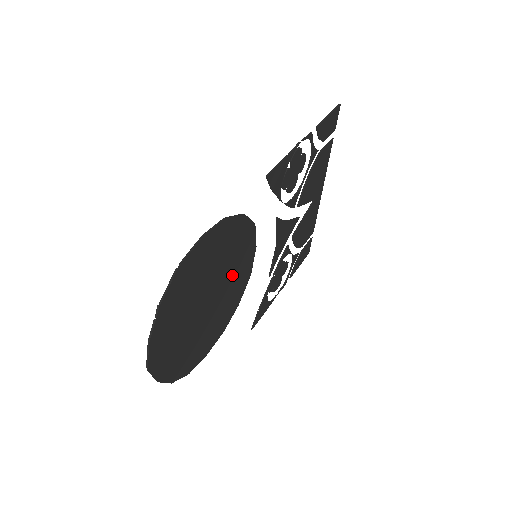
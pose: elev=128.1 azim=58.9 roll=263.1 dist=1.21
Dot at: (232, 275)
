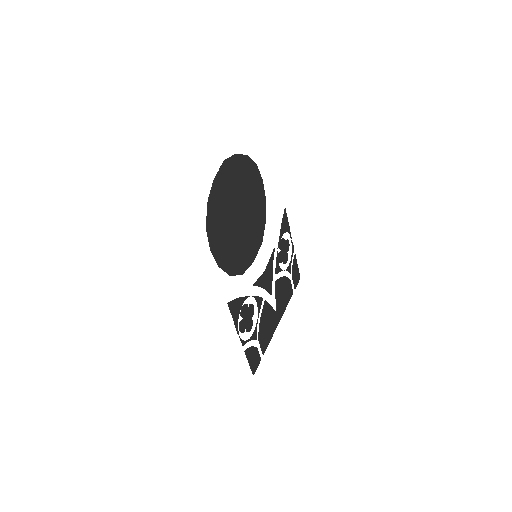
Dot at: (246, 239)
